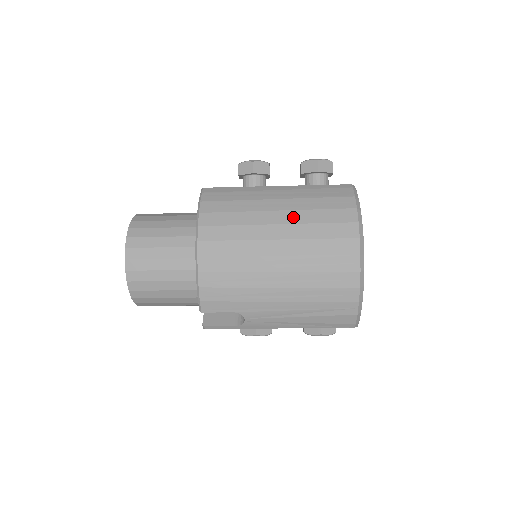
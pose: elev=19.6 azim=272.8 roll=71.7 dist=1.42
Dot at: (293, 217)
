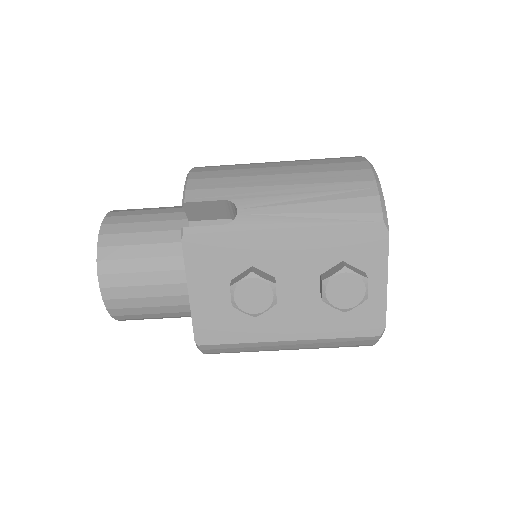
Dot at: occluded
